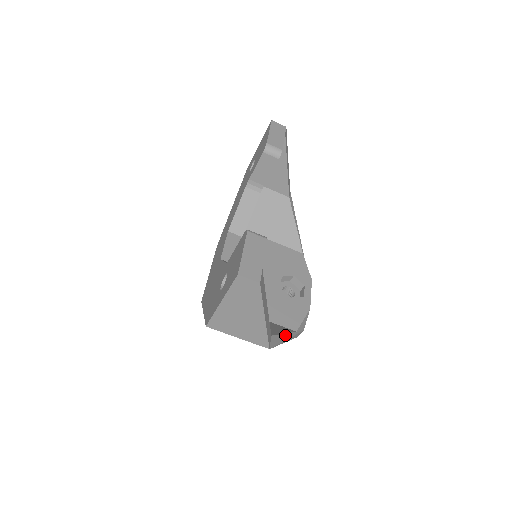
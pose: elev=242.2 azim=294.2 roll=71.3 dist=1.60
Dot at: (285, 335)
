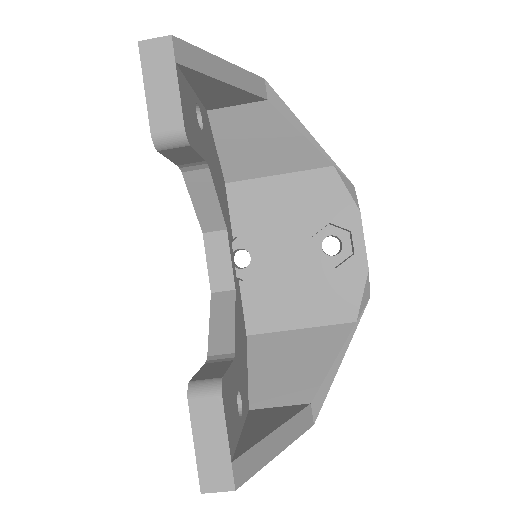
Dot at: (336, 361)
